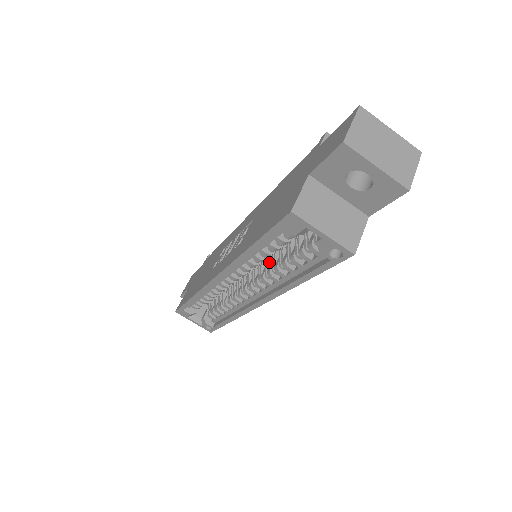
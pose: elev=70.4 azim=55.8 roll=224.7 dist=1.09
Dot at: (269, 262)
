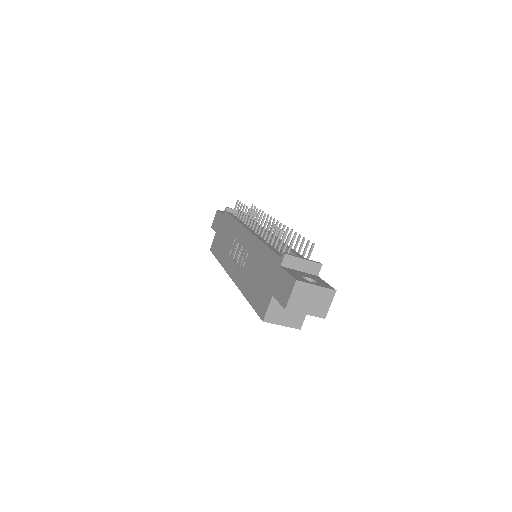
Dot at: occluded
